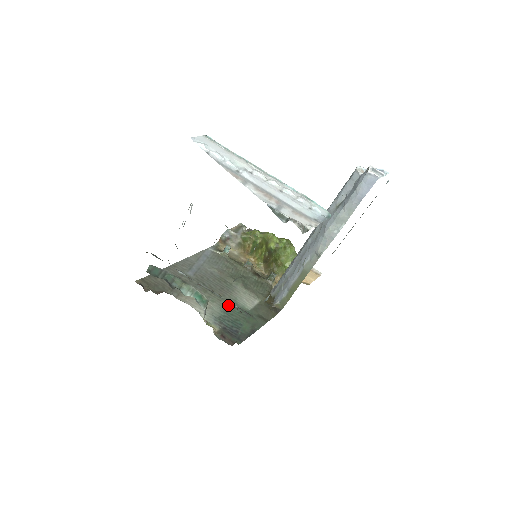
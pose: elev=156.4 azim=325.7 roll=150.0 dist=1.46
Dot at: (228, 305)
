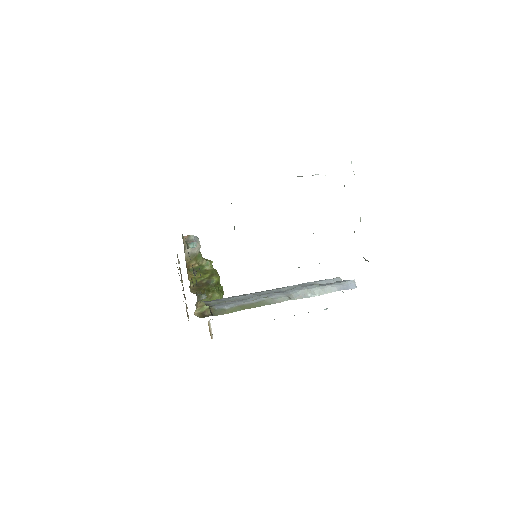
Dot at: occluded
